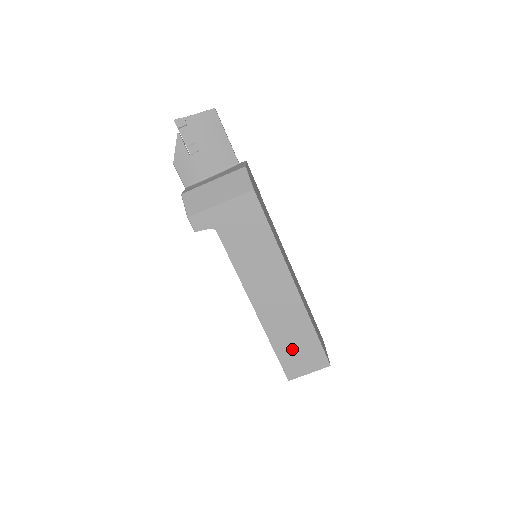
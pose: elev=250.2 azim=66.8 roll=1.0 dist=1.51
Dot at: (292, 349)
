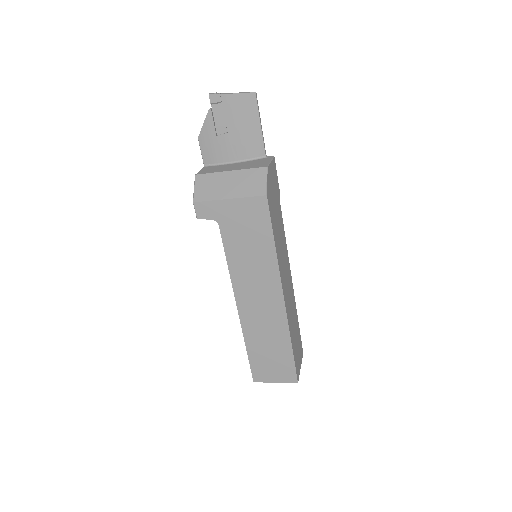
Dot at: (265, 356)
